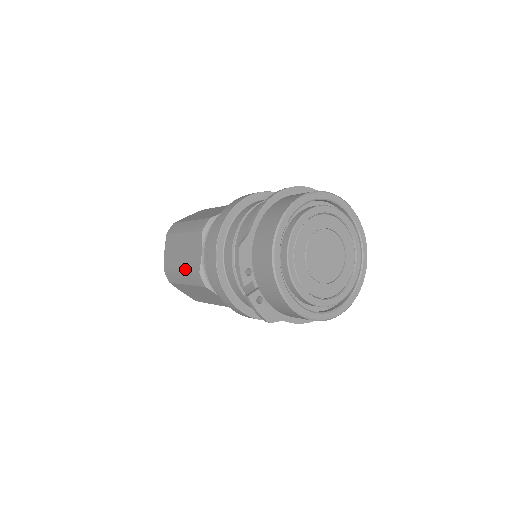
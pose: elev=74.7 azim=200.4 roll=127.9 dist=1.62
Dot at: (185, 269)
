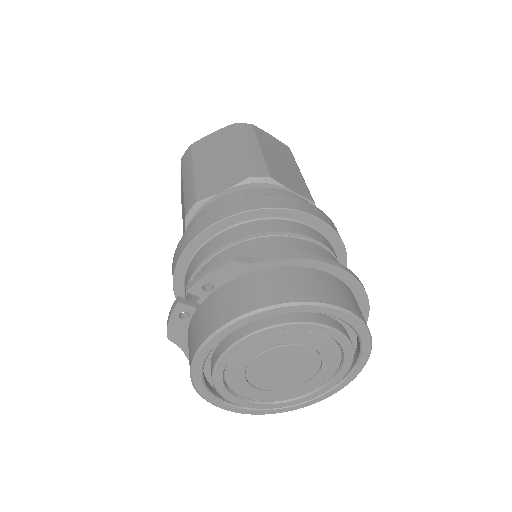
Dot at: (197, 177)
